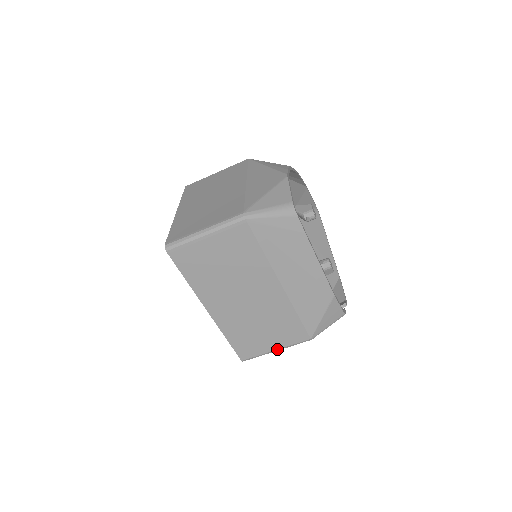
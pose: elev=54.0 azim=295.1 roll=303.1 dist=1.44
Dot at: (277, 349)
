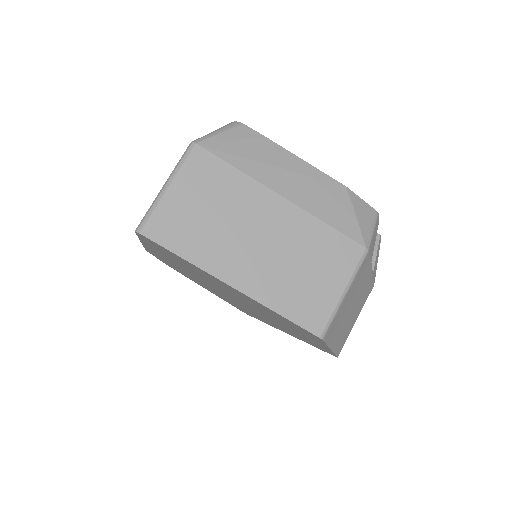
Dot at: (344, 289)
